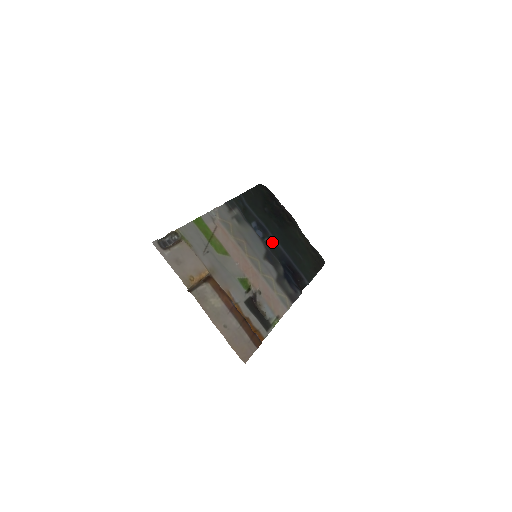
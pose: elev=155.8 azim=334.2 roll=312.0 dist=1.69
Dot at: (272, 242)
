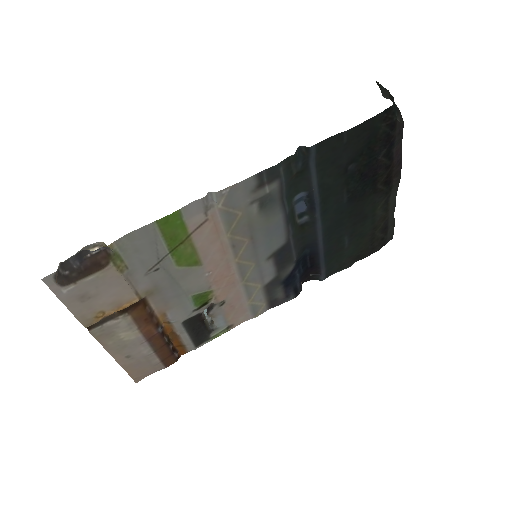
Dot at: (311, 226)
